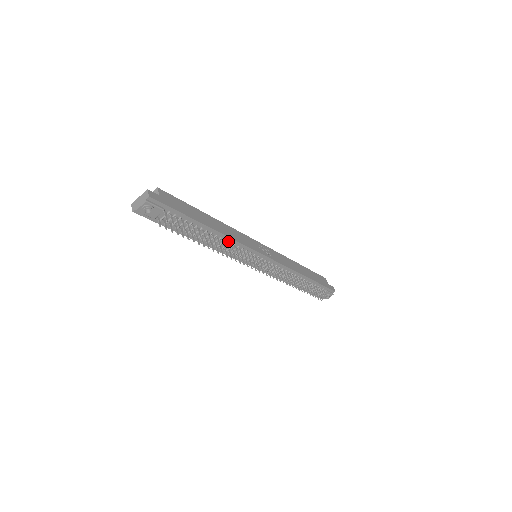
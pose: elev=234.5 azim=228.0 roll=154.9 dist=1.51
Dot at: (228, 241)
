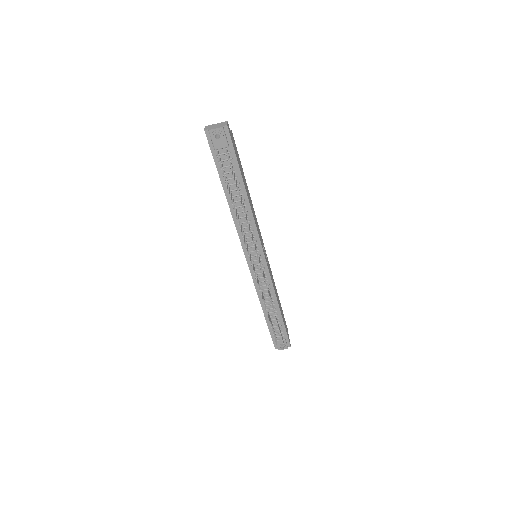
Dot at: (249, 219)
